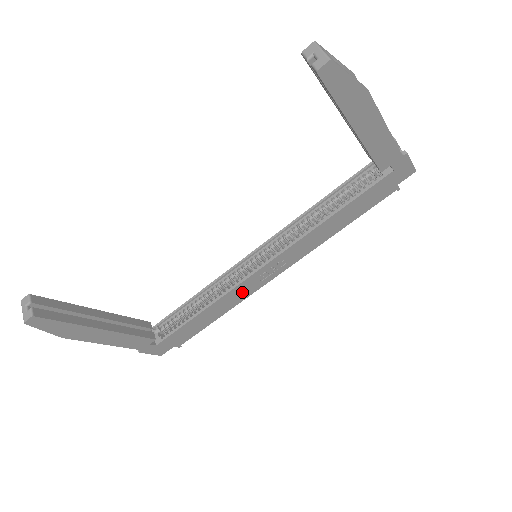
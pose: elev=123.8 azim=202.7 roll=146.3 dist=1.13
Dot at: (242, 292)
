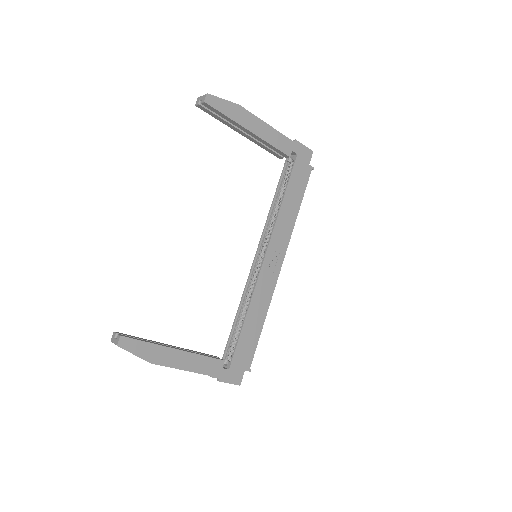
Dot at: (265, 290)
